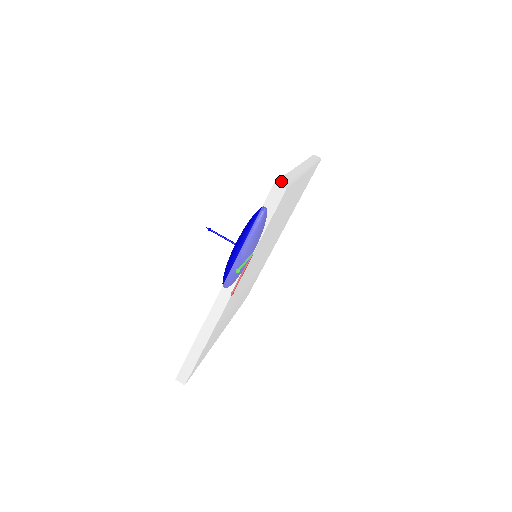
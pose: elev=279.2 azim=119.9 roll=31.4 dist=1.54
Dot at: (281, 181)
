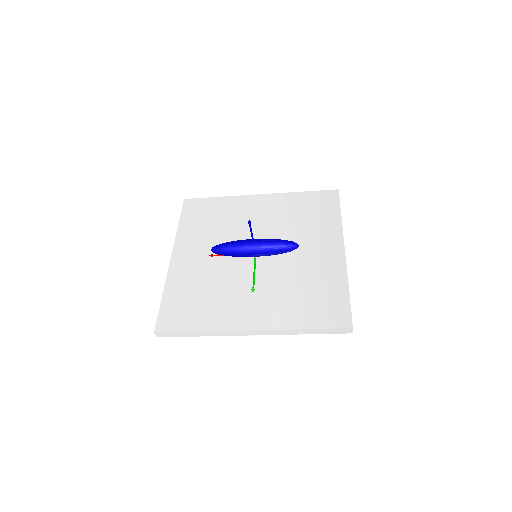
Dot at: occluded
